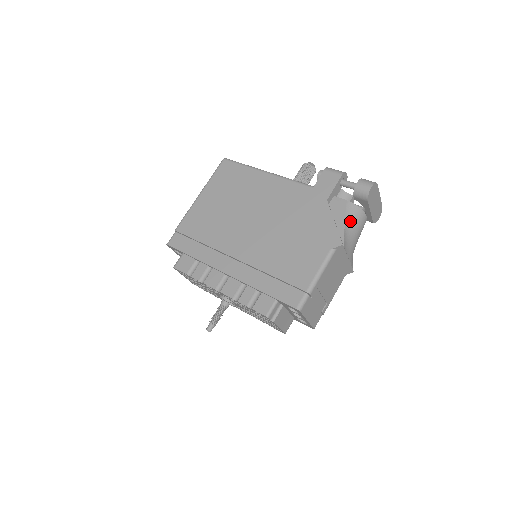
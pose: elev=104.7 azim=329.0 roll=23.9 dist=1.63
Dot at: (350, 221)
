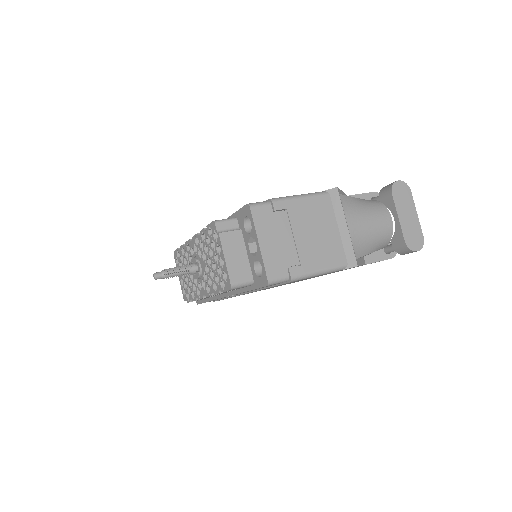
Dot at: (364, 202)
